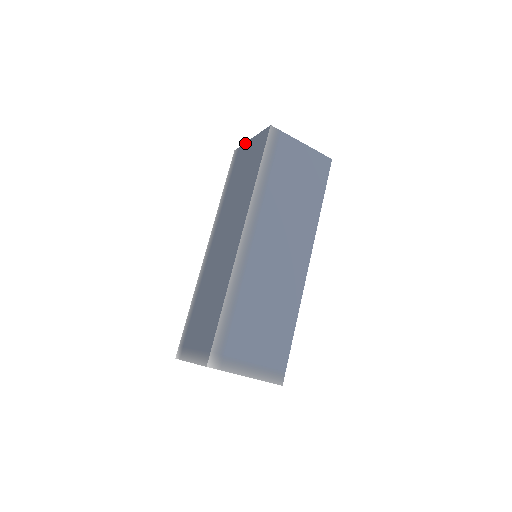
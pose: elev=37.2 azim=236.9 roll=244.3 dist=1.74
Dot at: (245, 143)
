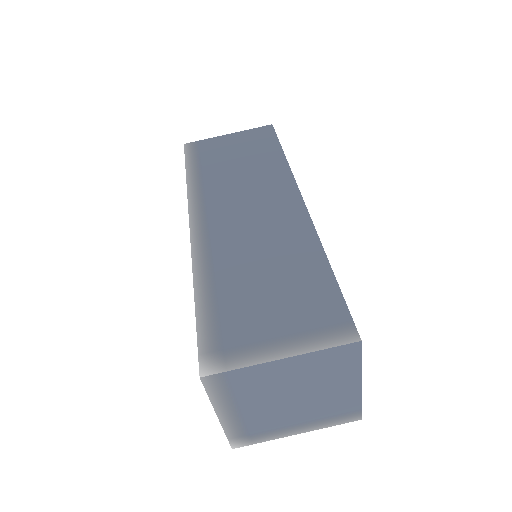
Dot at: occluded
